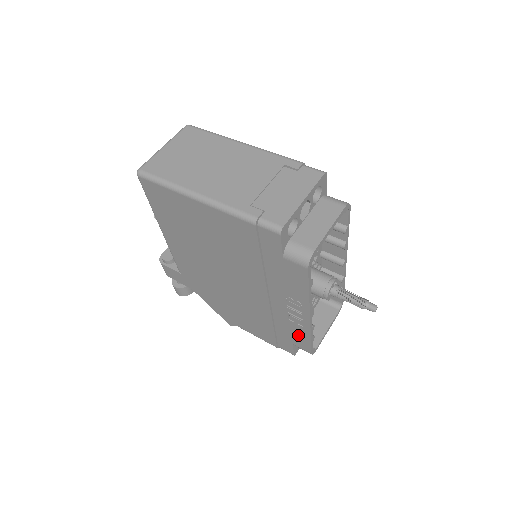
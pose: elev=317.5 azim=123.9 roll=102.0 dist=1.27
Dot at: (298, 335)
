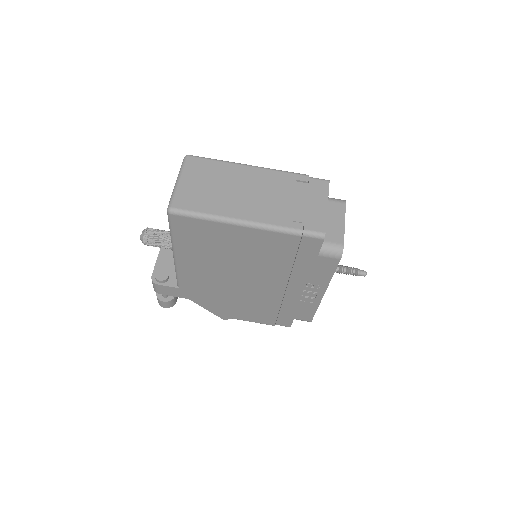
Dot at: (304, 310)
